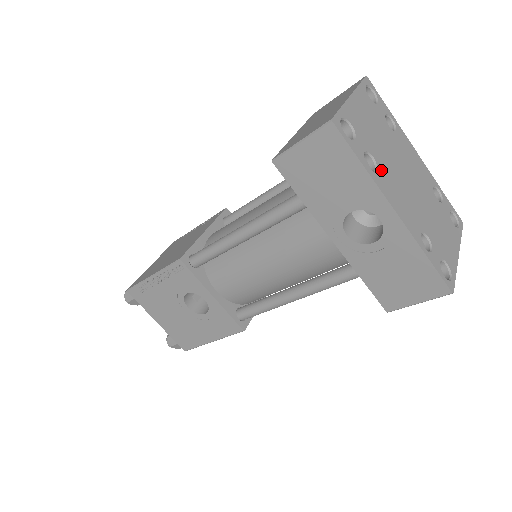
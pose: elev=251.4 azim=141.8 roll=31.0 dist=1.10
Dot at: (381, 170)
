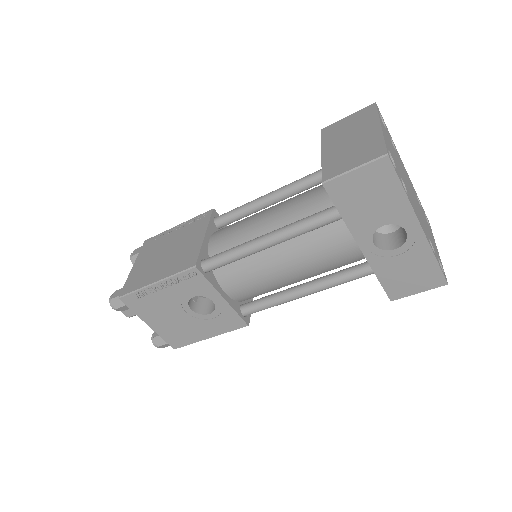
Dot at: (407, 191)
